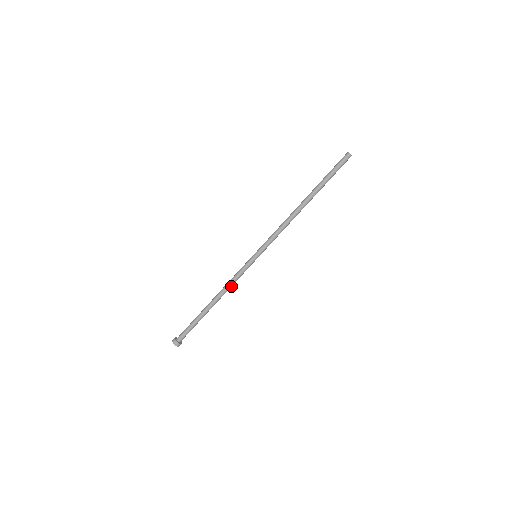
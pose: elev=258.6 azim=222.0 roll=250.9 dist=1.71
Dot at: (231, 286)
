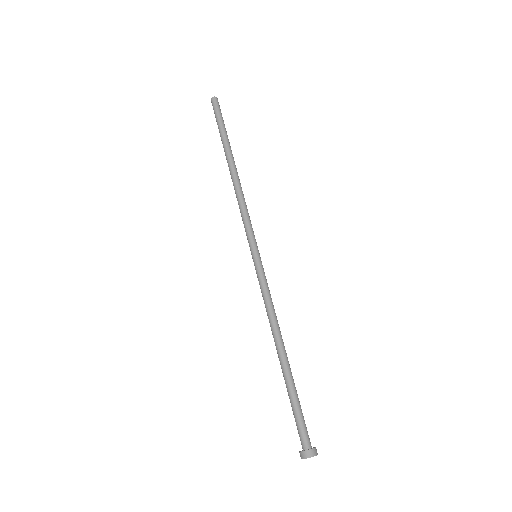
Dot at: (274, 312)
